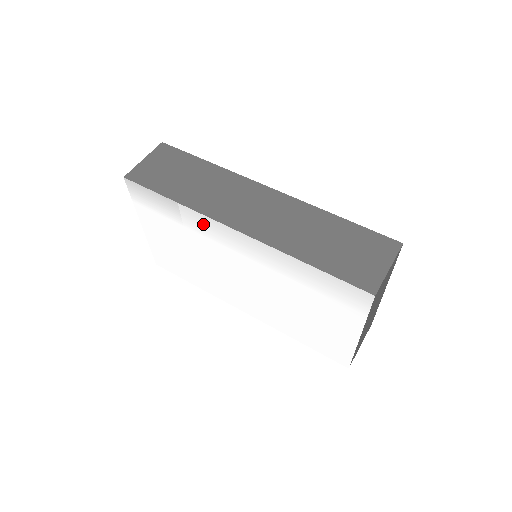
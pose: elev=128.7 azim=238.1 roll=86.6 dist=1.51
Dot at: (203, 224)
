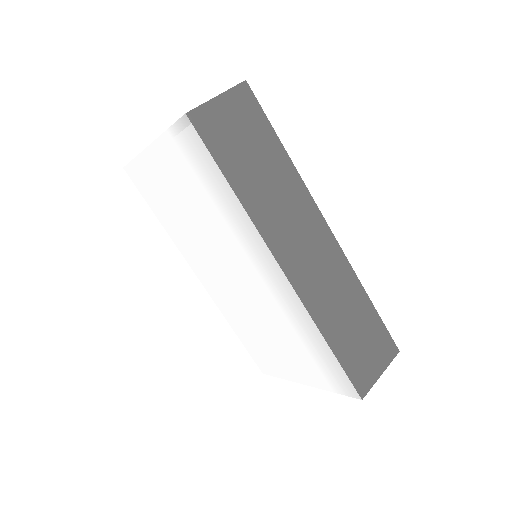
Dot at: (247, 232)
